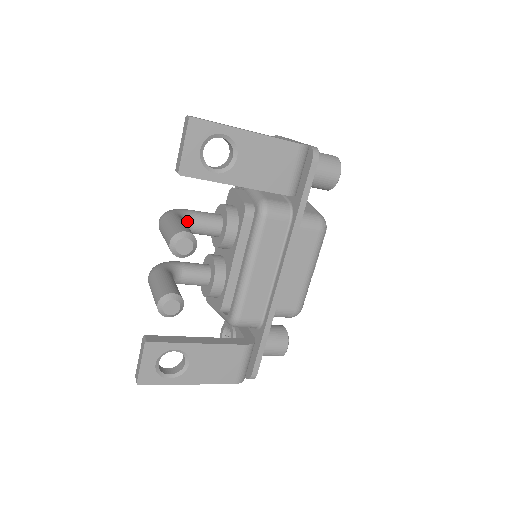
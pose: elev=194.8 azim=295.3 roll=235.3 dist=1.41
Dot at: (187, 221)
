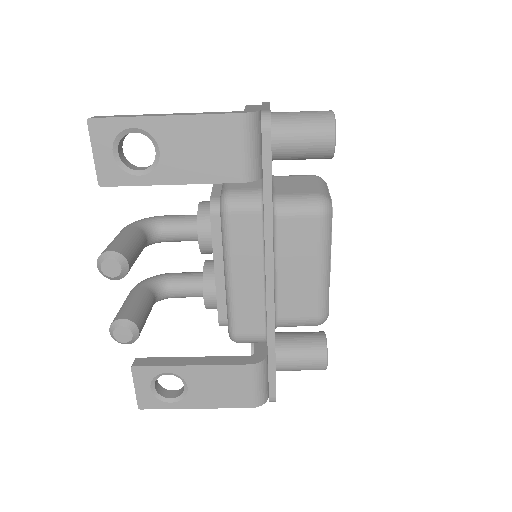
Dot at: (155, 230)
